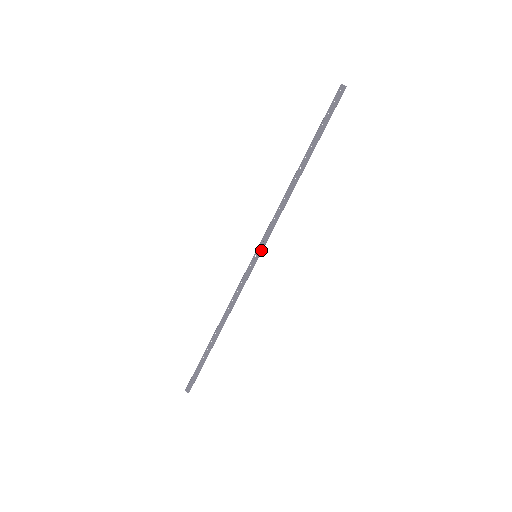
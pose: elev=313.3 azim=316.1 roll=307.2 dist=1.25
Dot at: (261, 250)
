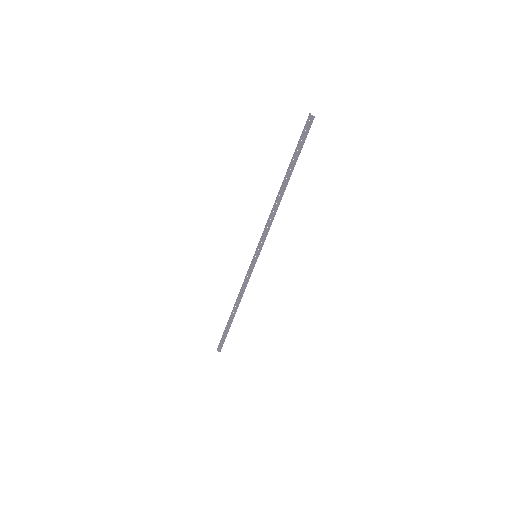
Dot at: occluded
